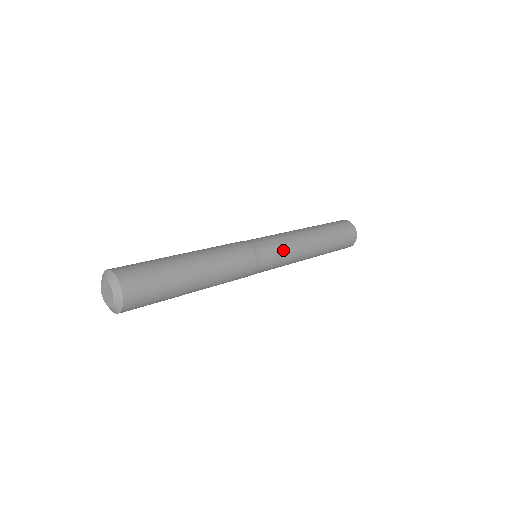
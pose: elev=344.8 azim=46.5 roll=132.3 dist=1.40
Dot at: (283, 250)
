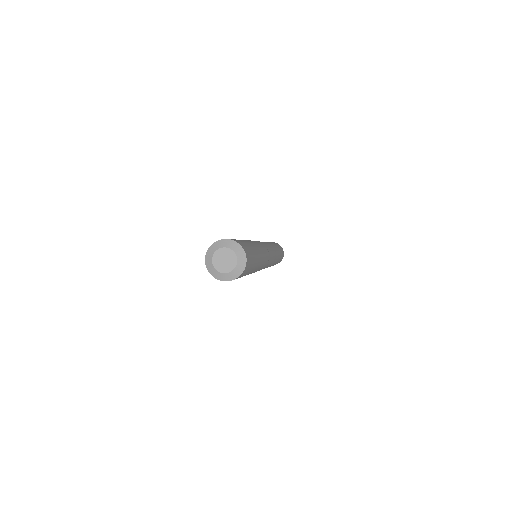
Dot at: (266, 243)
